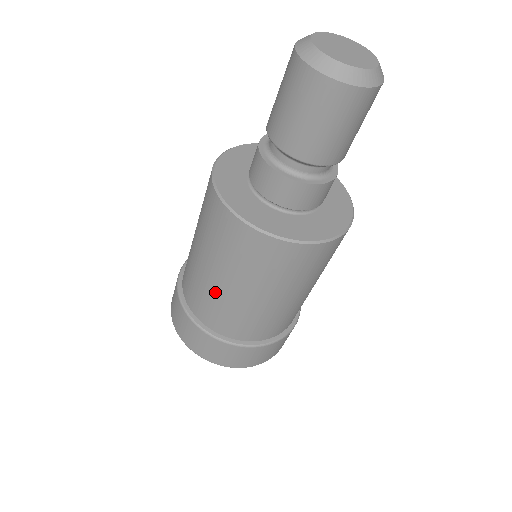
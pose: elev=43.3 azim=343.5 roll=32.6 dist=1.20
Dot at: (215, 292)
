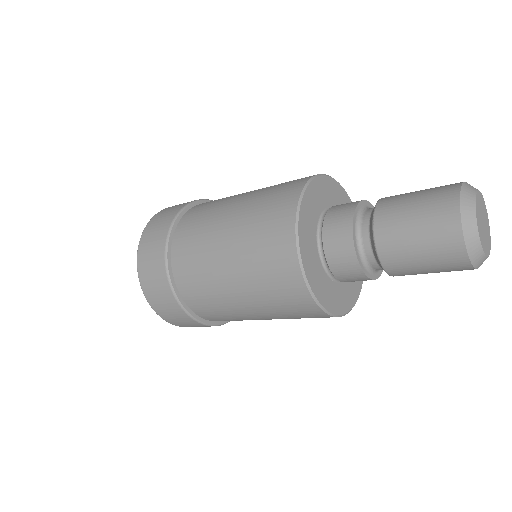
Dot at: occluded
